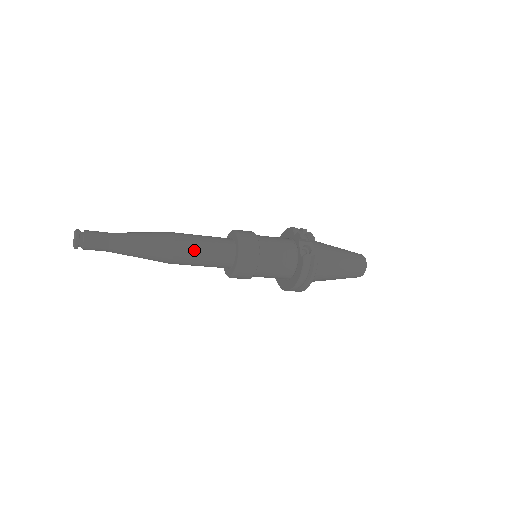
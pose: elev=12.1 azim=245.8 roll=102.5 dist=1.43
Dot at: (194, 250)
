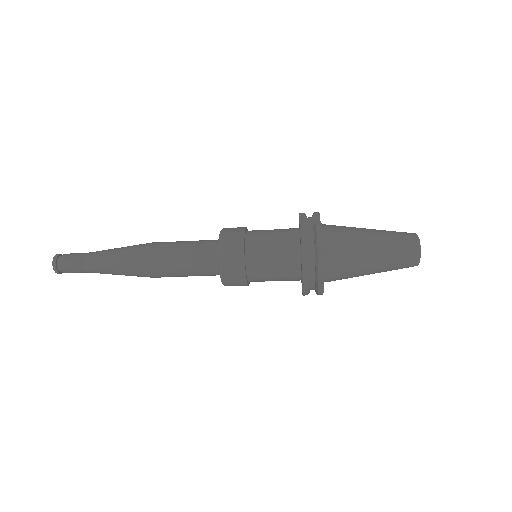
Dot at: (169, 249)
